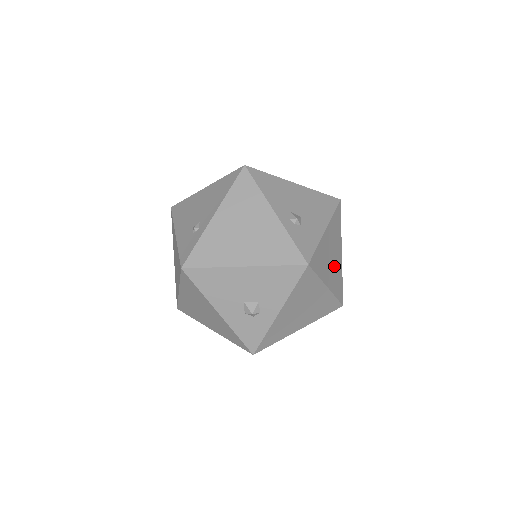
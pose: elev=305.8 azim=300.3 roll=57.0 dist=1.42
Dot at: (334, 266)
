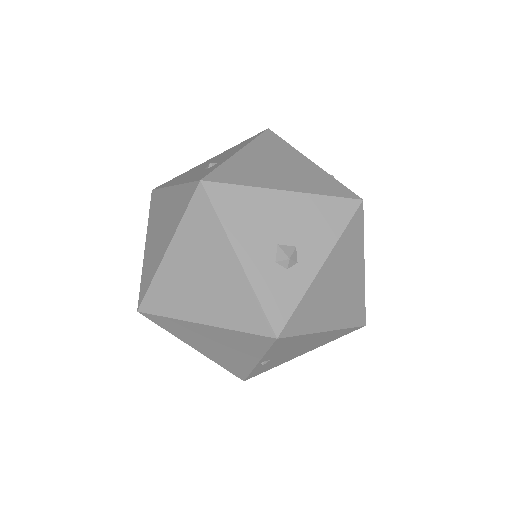
Dot at: occluded
